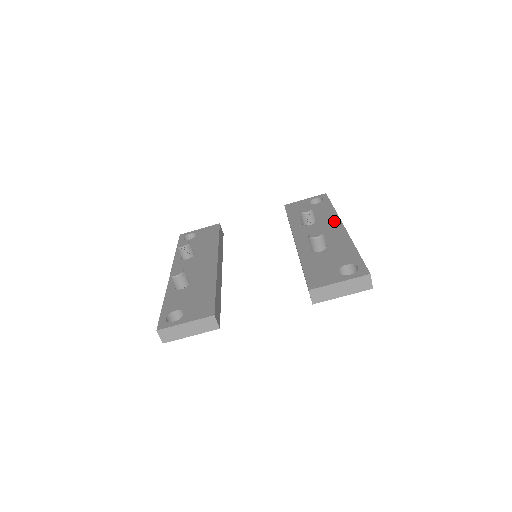
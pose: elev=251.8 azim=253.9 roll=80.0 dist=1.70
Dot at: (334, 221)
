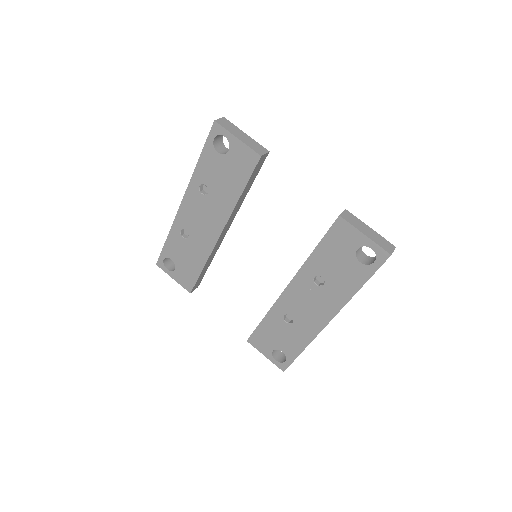
Dot at: occluded
